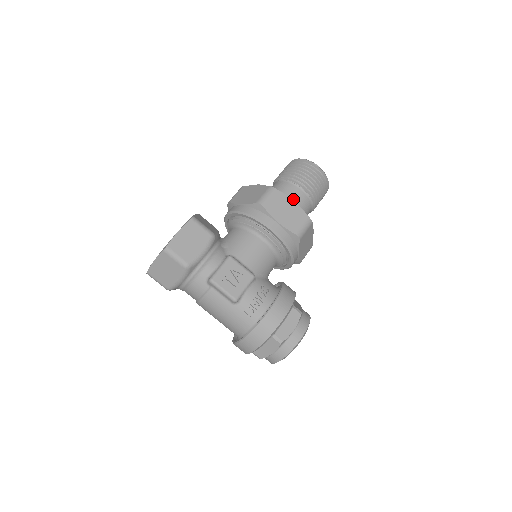
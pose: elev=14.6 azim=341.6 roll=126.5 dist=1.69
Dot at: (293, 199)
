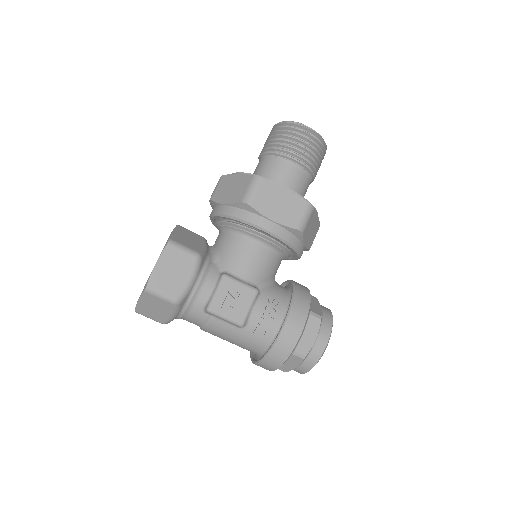
Dot at: (285, 180)
